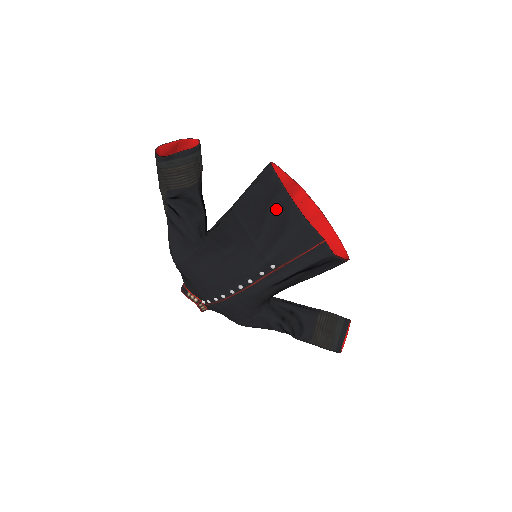
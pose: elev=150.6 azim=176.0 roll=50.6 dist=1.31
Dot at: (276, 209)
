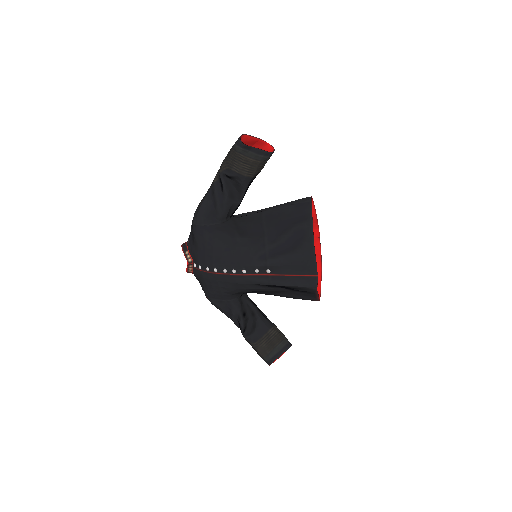
Dot at: (297, 232)
